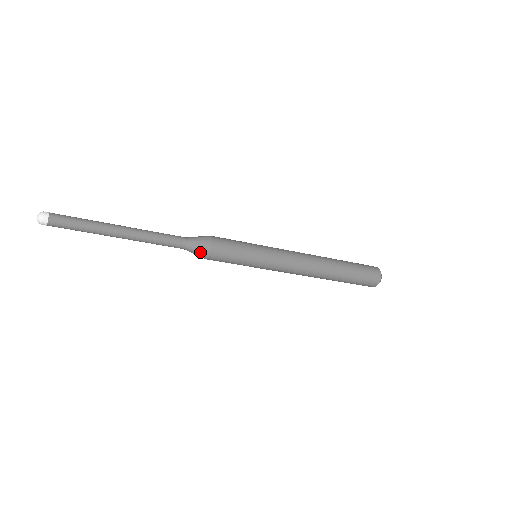
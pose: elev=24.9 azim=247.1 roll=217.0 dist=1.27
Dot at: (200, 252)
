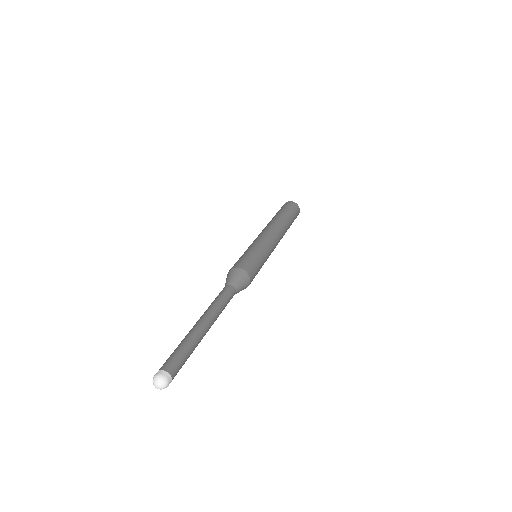
Dot at: (243, 289)
